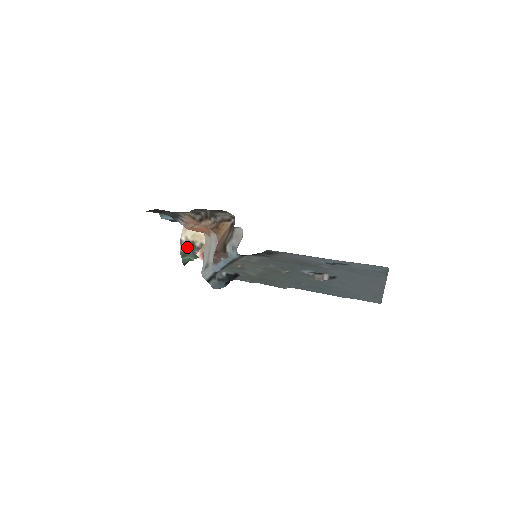
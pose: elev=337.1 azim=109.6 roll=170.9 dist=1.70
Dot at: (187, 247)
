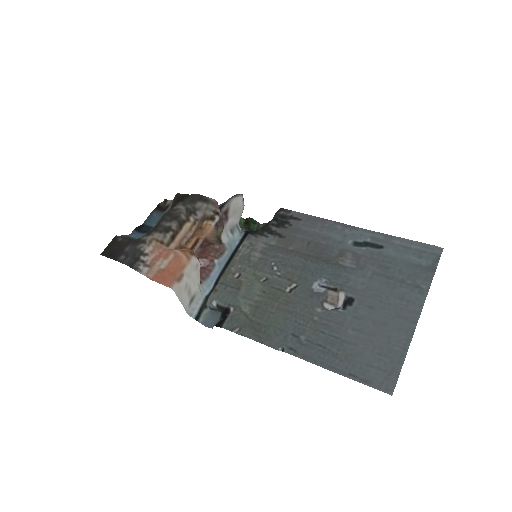
Dot at: occluded
